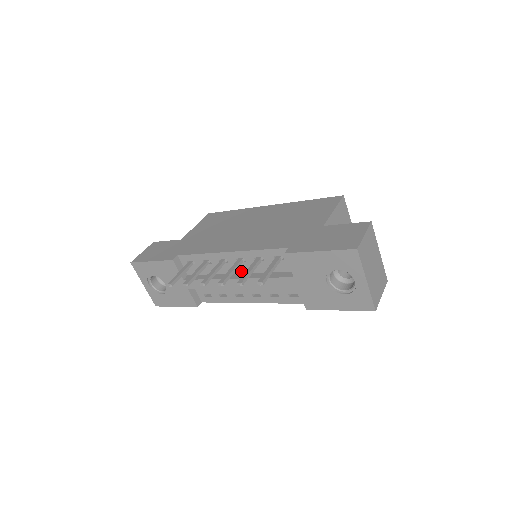
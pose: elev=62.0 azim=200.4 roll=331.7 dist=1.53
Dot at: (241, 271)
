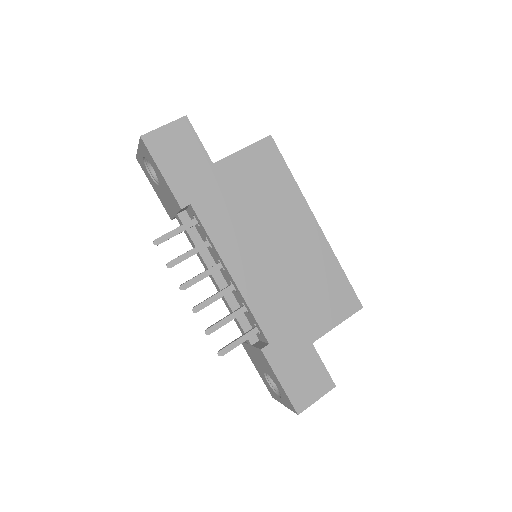
Dot at: (227, 281)
